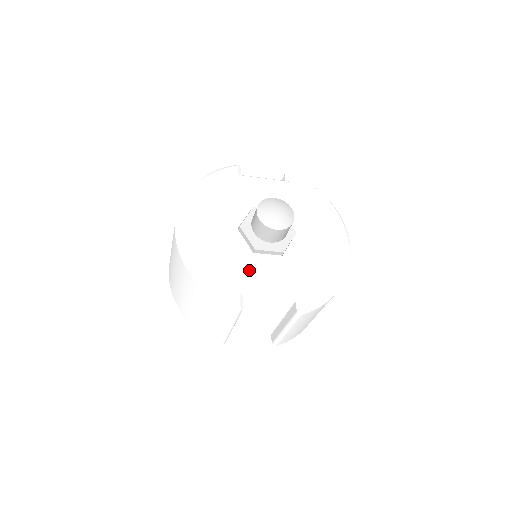
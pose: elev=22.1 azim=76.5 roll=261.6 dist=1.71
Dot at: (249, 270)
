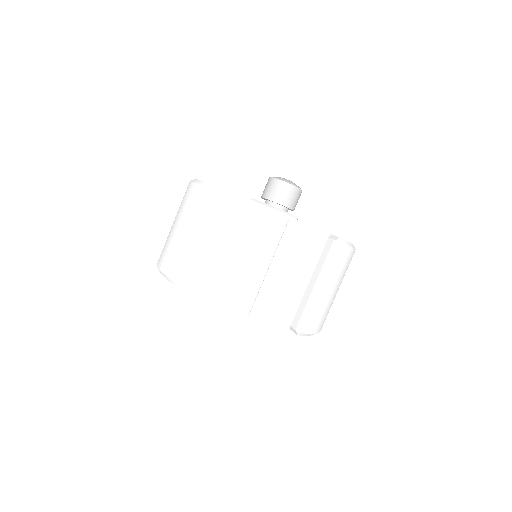
Dot at: occluded
